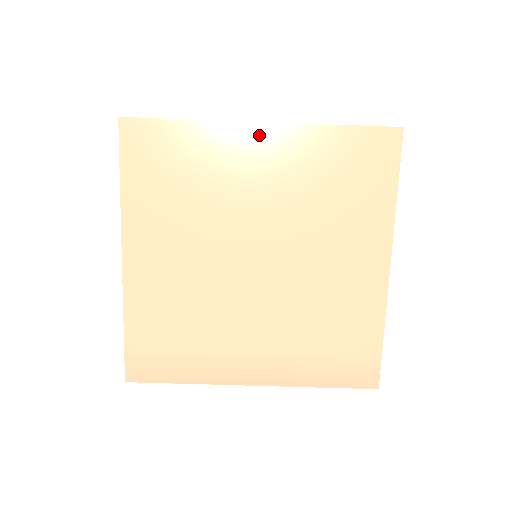
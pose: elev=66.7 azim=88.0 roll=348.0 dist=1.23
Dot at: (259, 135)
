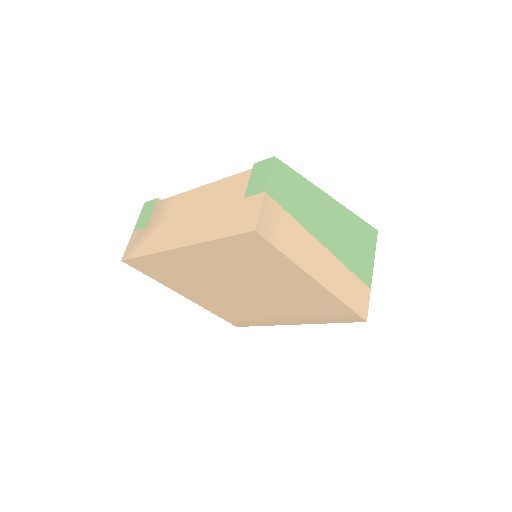
Dot at: (184, 252)
